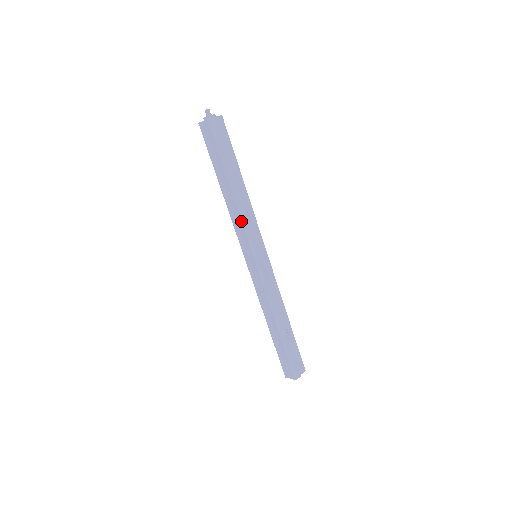
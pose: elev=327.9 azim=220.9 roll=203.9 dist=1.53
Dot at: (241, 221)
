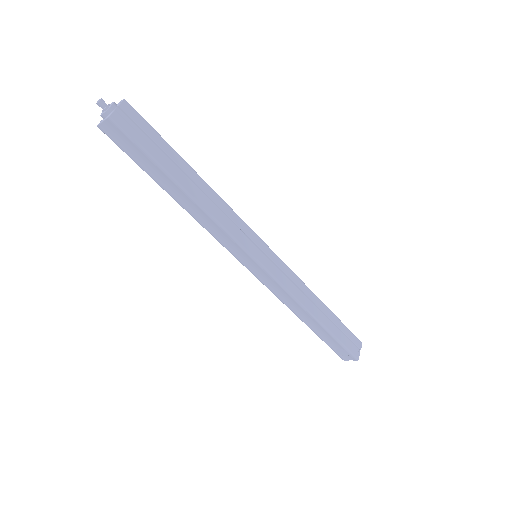
Dot at: (220, 228)
